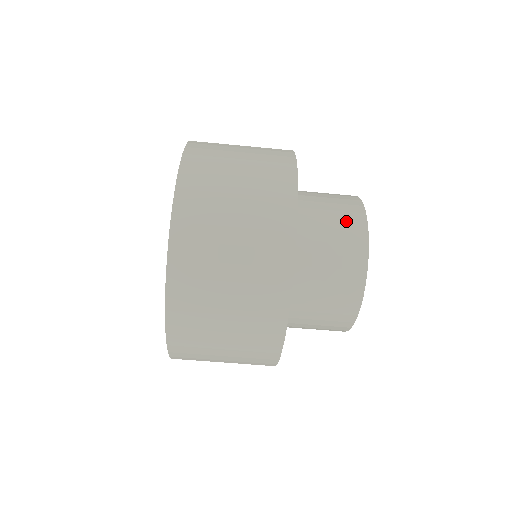
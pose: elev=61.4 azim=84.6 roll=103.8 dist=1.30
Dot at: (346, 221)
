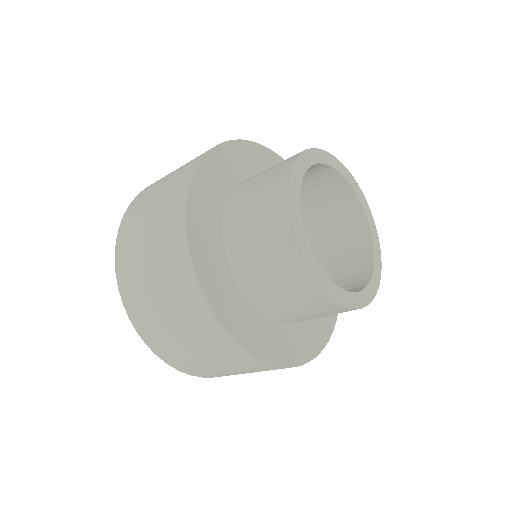
Dot at: (273, 240)
